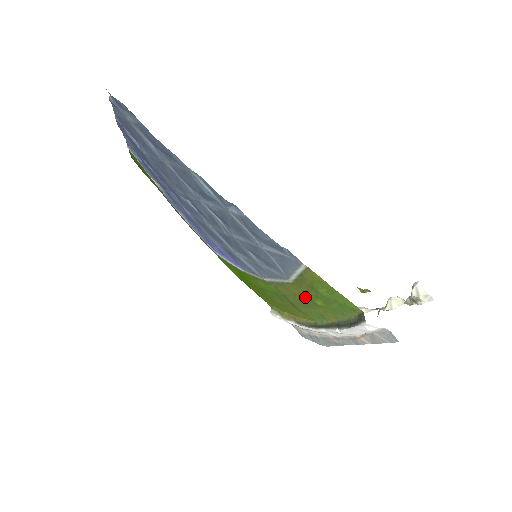
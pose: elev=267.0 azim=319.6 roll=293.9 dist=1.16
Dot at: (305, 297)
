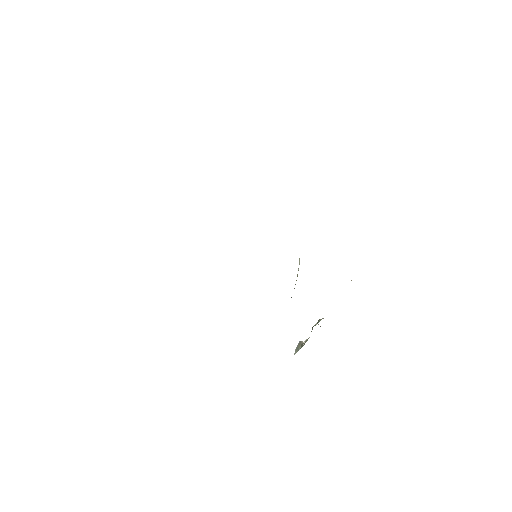
Dot at: occluded
